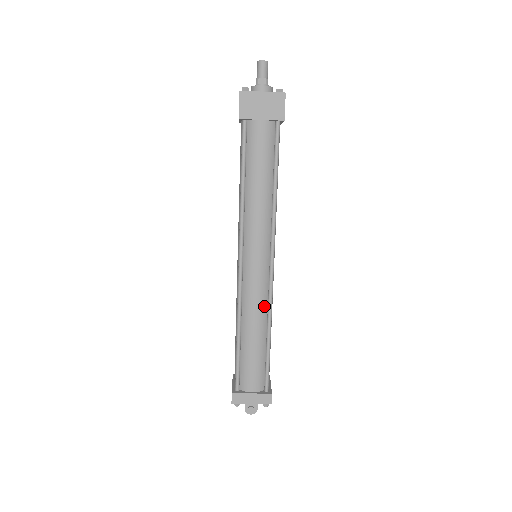
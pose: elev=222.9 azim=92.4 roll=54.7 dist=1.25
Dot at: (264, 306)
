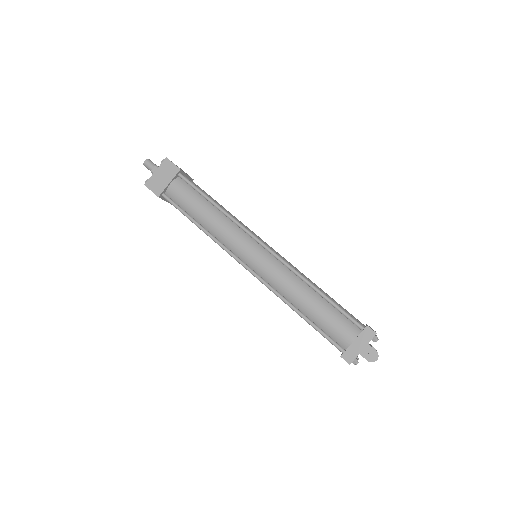
Dot at: (291, 275)
